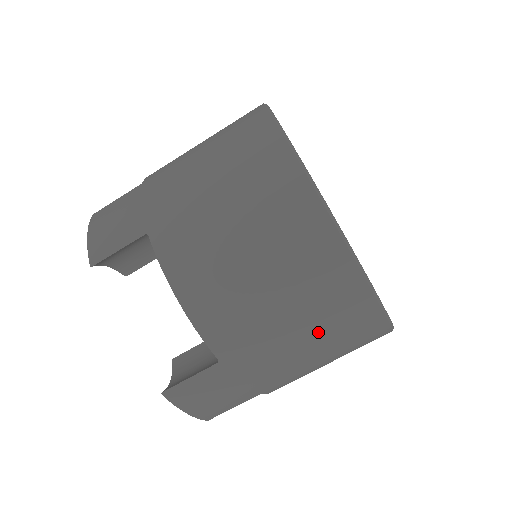
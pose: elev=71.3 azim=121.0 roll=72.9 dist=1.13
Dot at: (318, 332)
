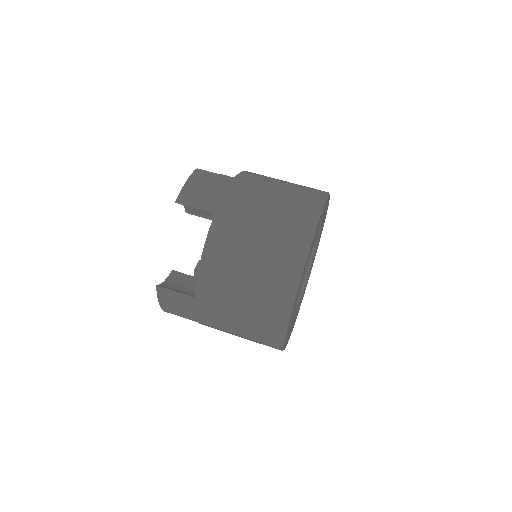
Dot at: (248, 325)
